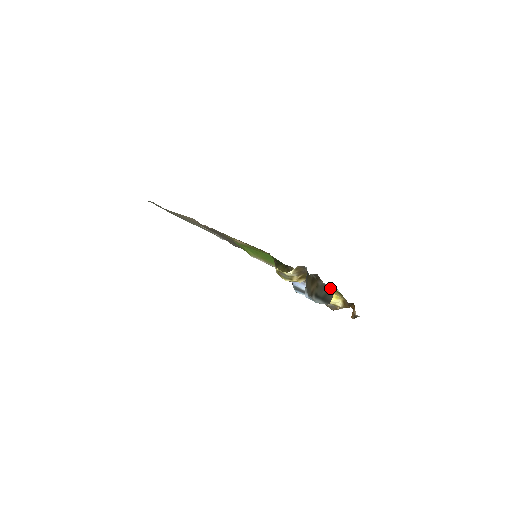
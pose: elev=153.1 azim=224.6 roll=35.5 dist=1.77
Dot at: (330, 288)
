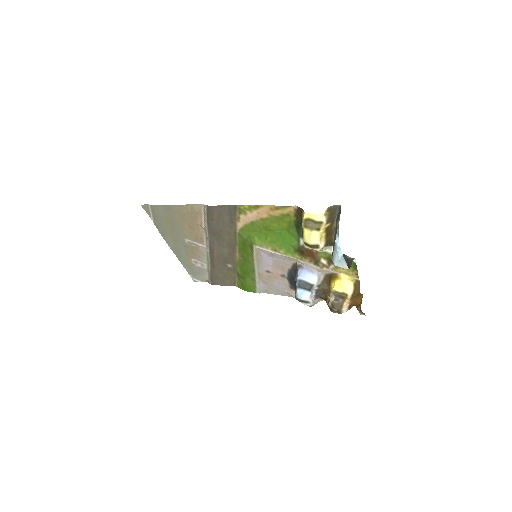
Dot at: (348, 257)
